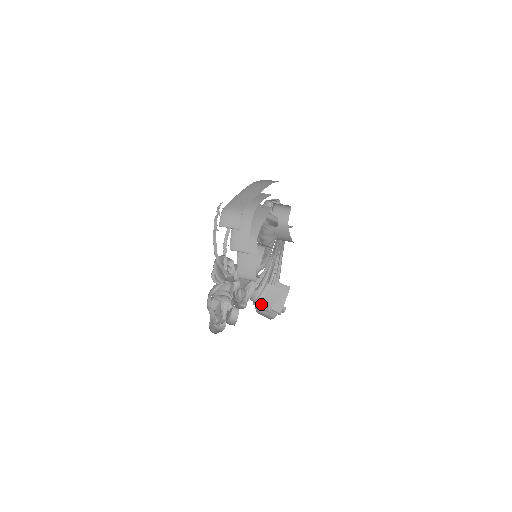
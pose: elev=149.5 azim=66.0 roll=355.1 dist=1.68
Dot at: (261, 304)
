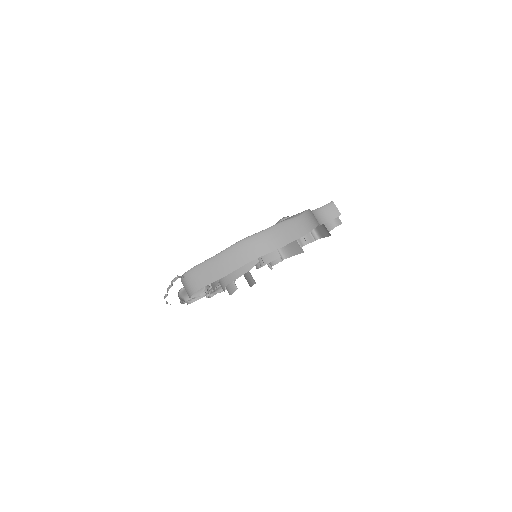
Dot at: occluded
